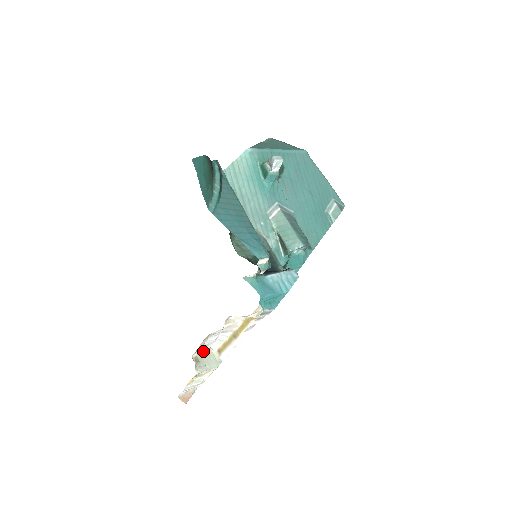
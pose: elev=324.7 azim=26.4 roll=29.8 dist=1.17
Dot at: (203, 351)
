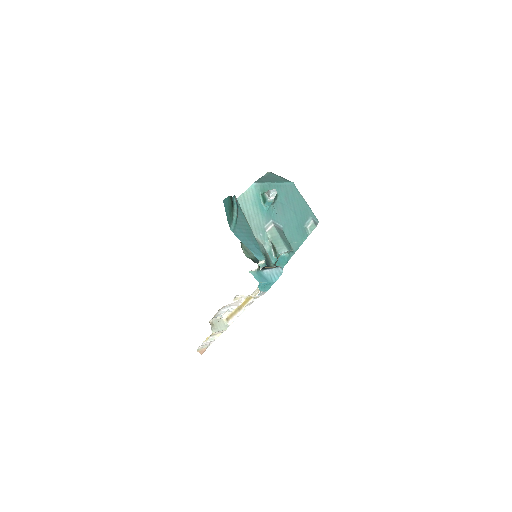
Dot at: (216, 318)
